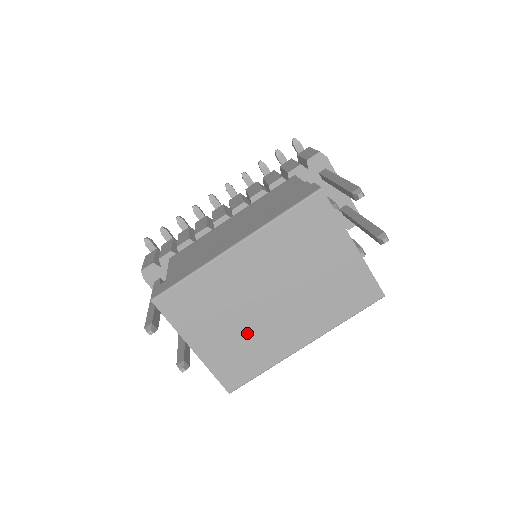
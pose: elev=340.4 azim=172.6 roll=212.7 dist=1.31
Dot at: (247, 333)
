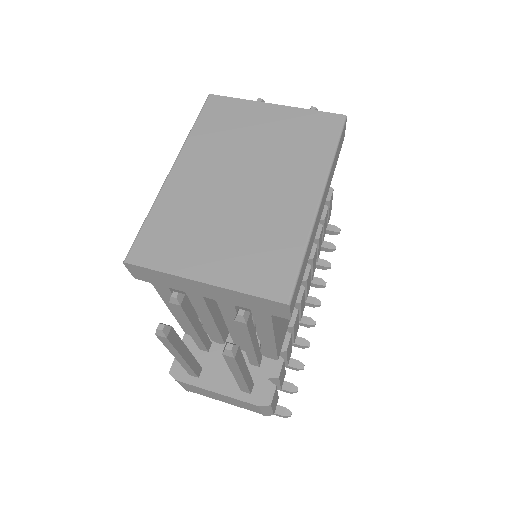
Dot at: (247, 228)
